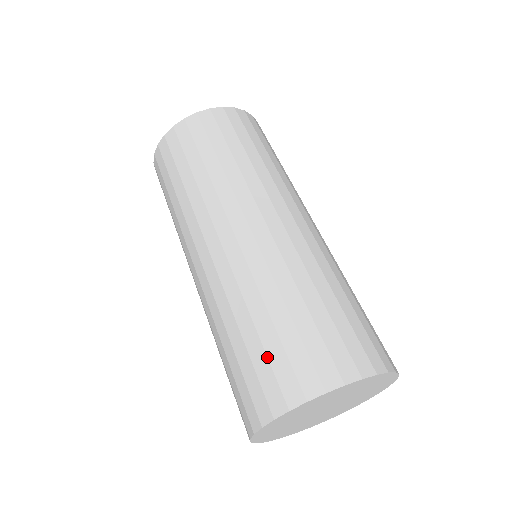
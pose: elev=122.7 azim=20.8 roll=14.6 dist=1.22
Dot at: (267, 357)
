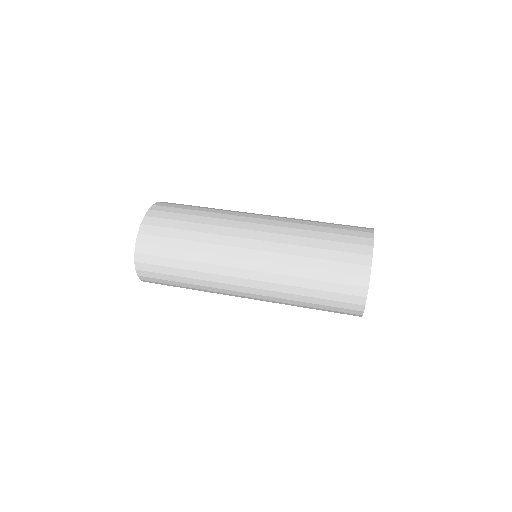
Dot at: (339, 251)
